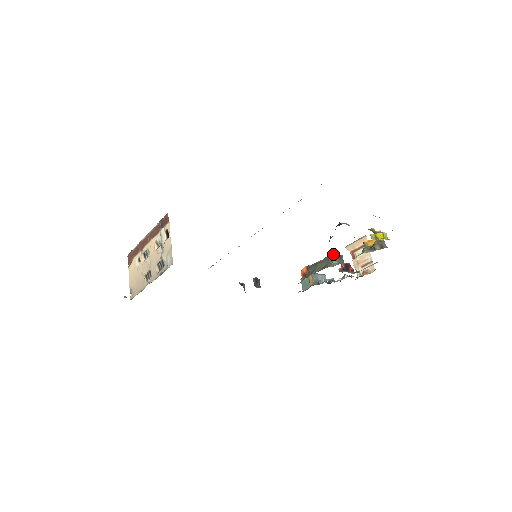
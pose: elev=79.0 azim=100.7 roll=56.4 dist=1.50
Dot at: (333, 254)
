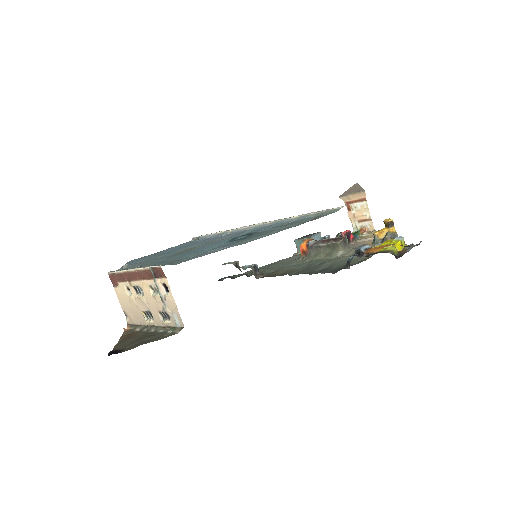
Dot at: (339, 242)
